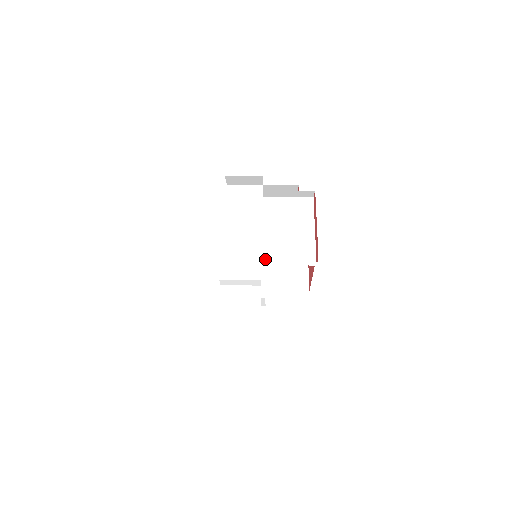
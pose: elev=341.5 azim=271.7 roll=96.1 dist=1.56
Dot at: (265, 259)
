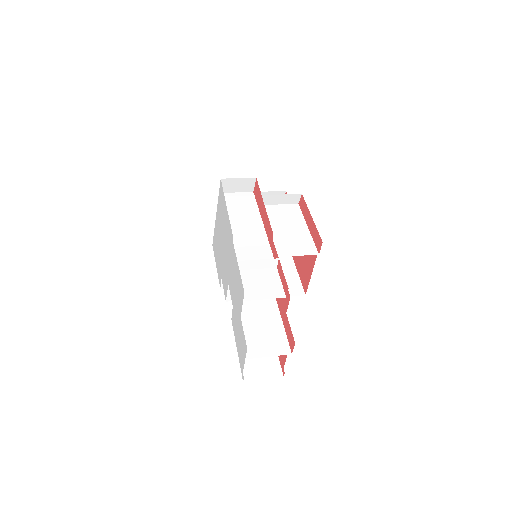
Dot at: occluded
